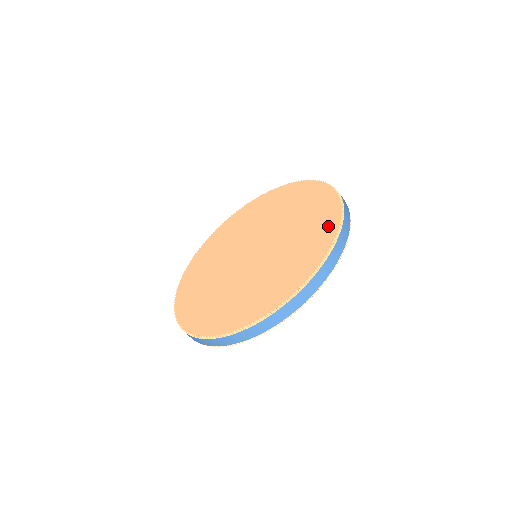
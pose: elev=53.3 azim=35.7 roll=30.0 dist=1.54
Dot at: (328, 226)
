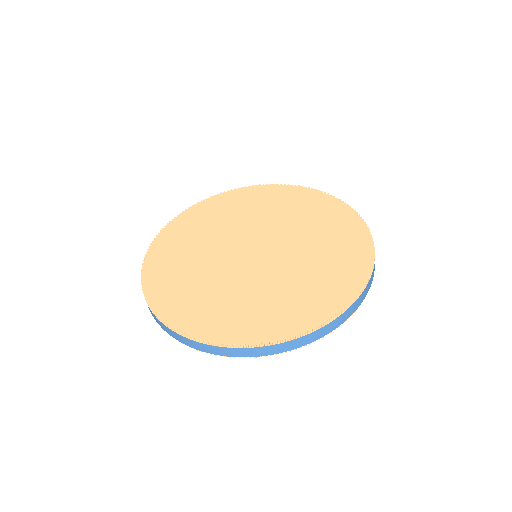
Dot at: (359, 248)
